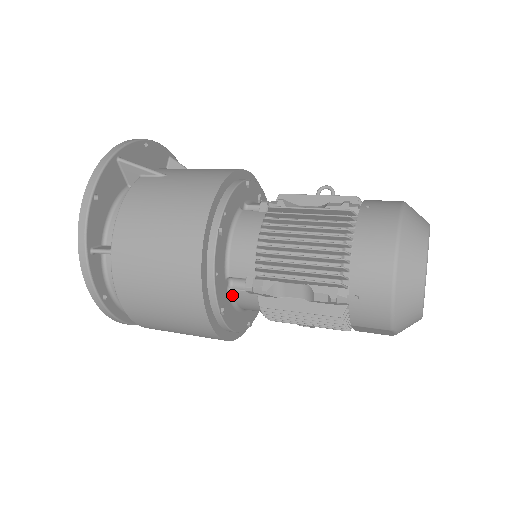
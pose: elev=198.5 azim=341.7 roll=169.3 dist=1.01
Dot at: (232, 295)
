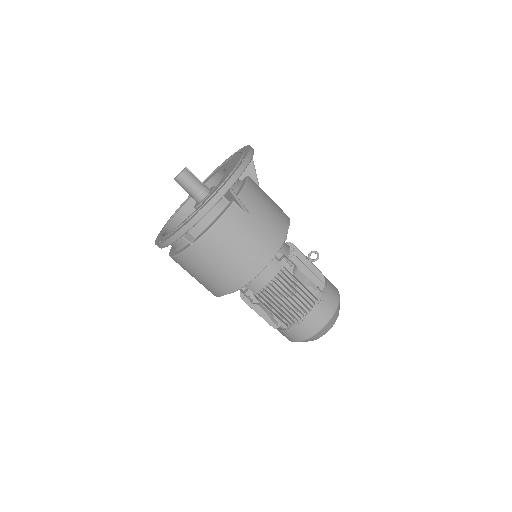
Dot at: occluded
